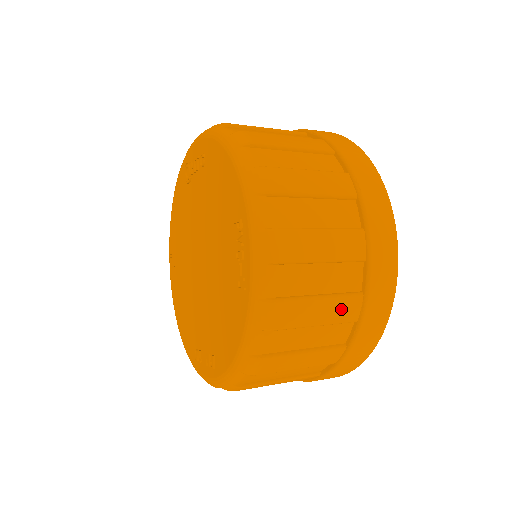
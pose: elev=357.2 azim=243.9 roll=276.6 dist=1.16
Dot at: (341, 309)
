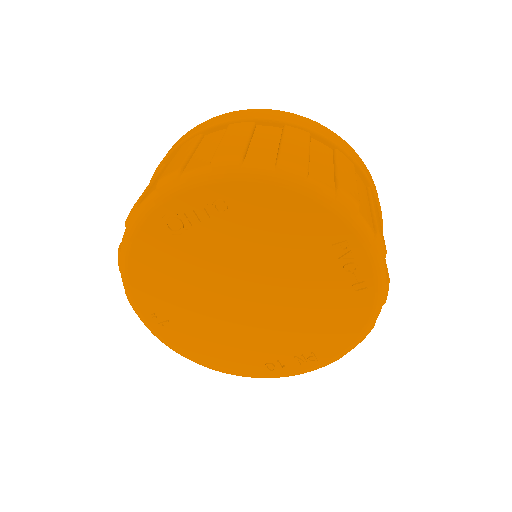
Dot at: occluded
